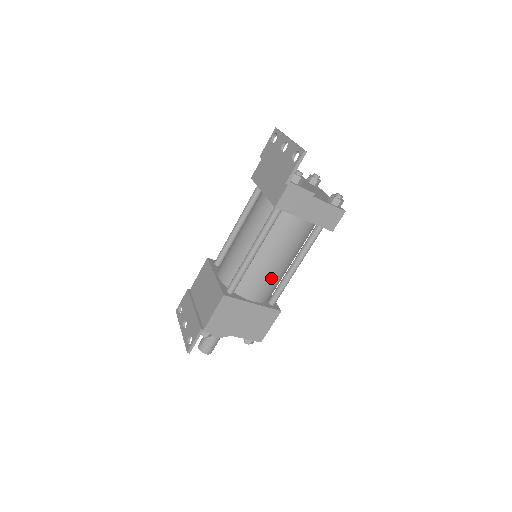
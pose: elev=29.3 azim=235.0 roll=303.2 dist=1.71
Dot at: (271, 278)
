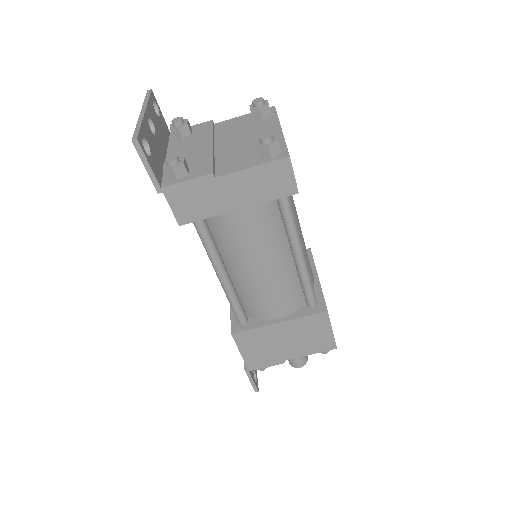
Dot at: (275, 287)
